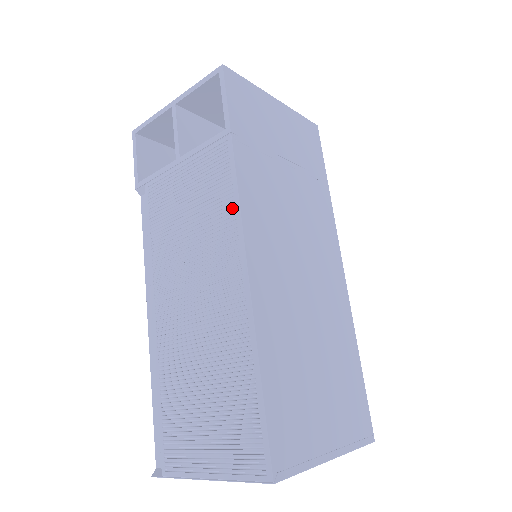
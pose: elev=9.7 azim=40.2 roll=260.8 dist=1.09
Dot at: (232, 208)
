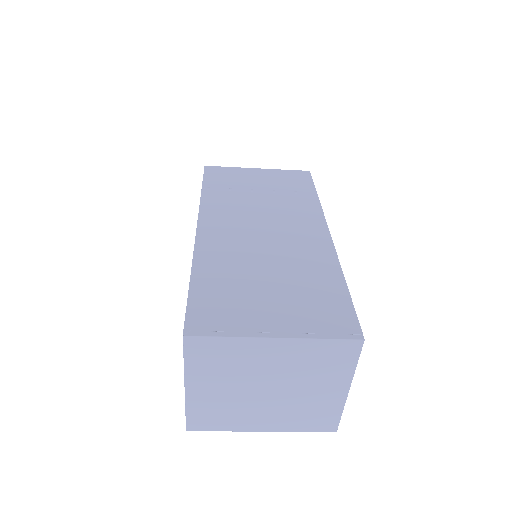
Dot at: occluded
